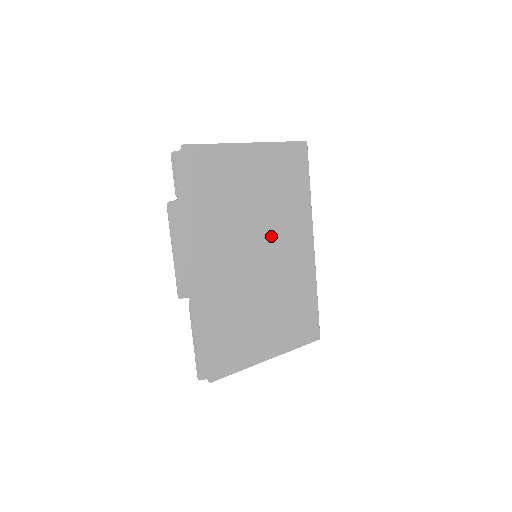
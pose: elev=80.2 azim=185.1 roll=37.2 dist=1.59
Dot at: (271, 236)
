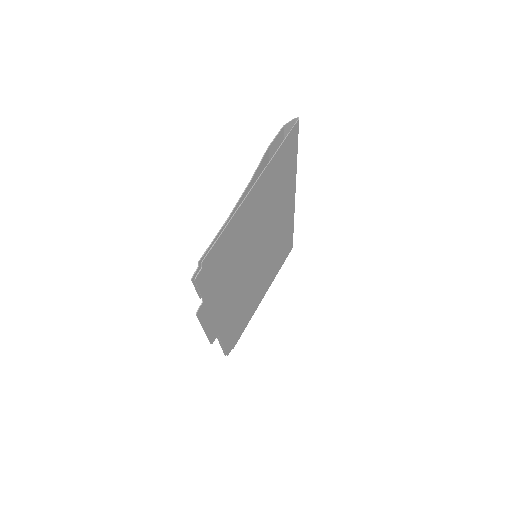
Dot at: (267, 232)
